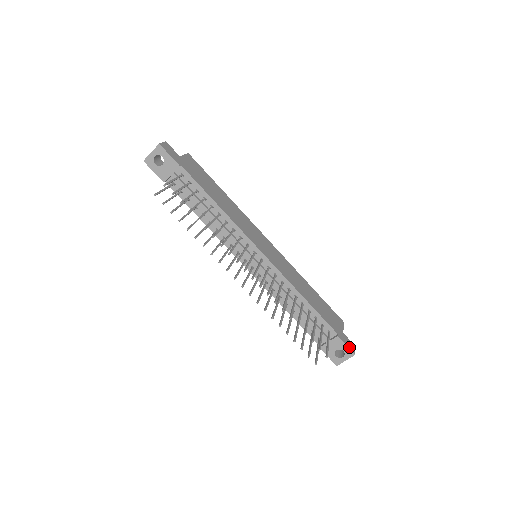
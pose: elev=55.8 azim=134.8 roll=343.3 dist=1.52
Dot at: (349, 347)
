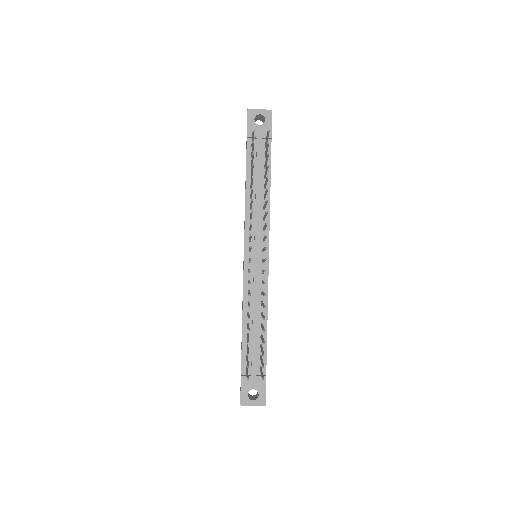
Dot at: occluded
